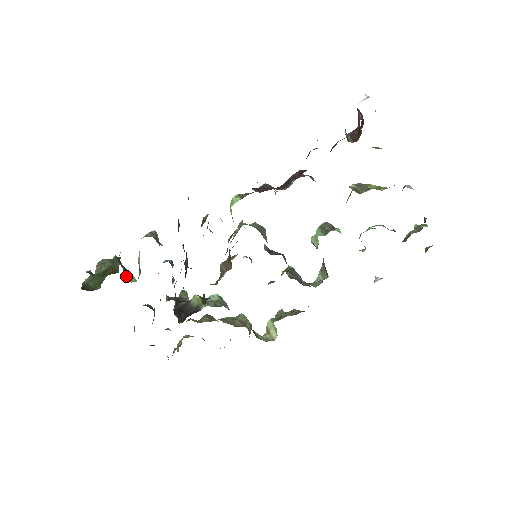
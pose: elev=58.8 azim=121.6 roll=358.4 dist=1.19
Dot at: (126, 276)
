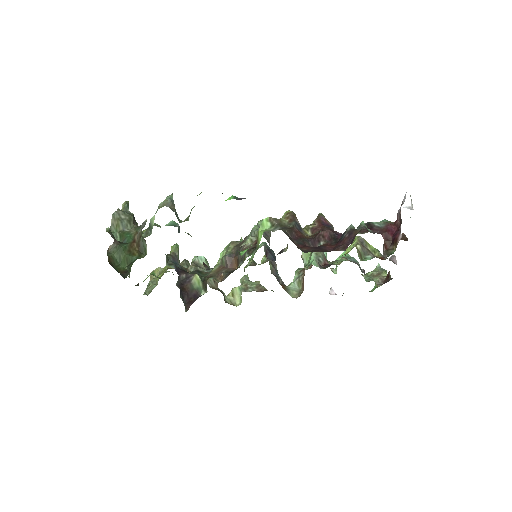
Dot at: occluded
